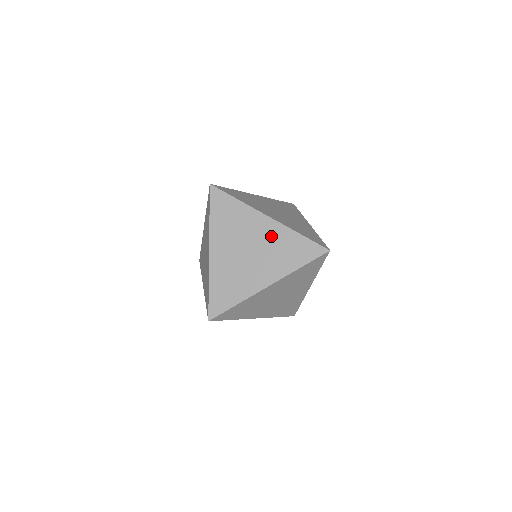
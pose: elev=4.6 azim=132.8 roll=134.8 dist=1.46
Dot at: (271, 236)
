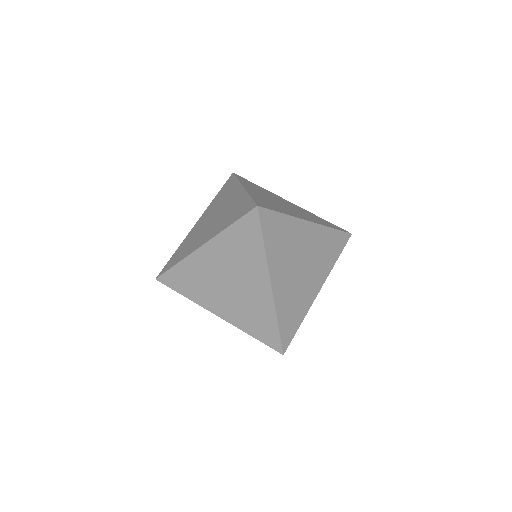
Dot at: (221, 255)
